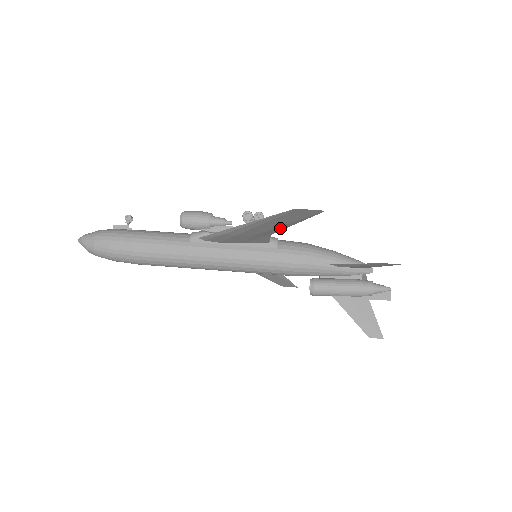
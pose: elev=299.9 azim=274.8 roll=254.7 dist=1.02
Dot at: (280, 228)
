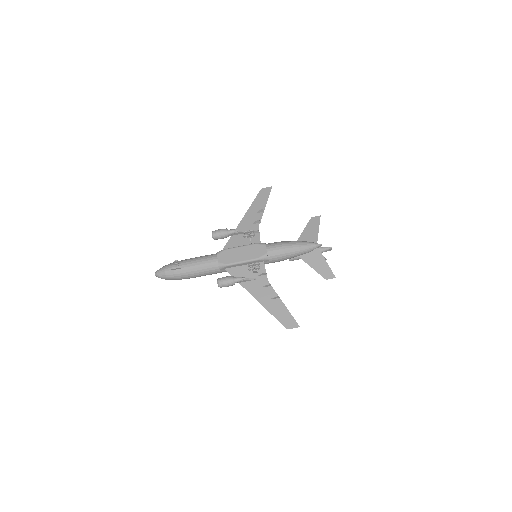
Dot at: (275, 296)
